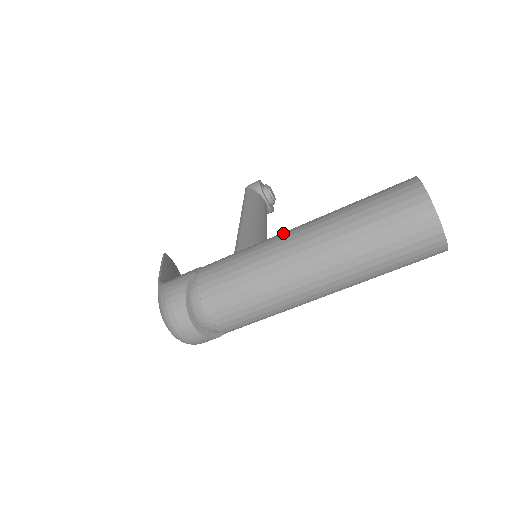
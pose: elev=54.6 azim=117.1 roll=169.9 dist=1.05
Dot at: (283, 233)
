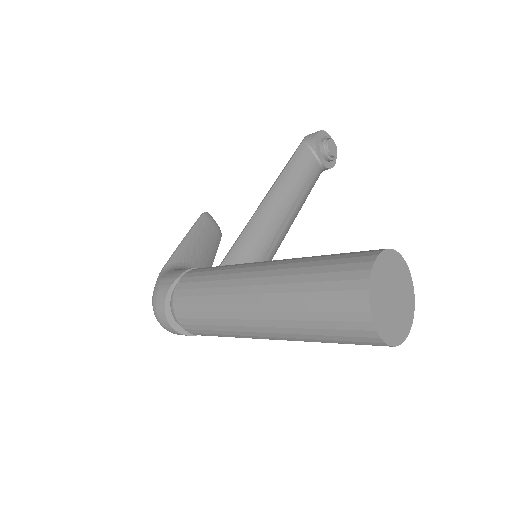
Dot at: (247, 269)
